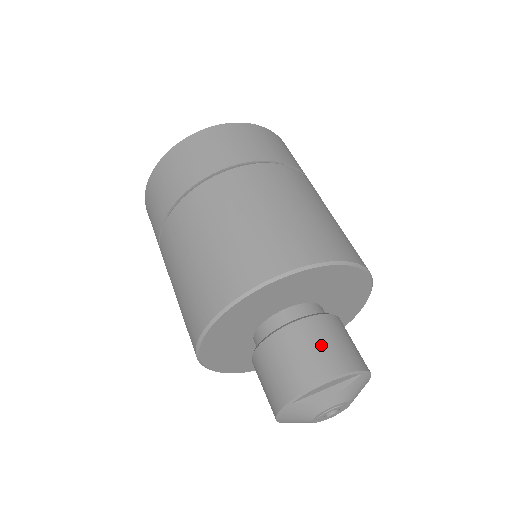
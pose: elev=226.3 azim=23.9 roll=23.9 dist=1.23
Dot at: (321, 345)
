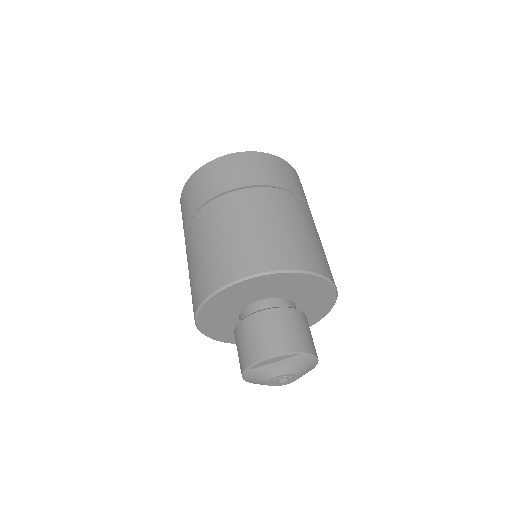
Dot at: (270, 331)
